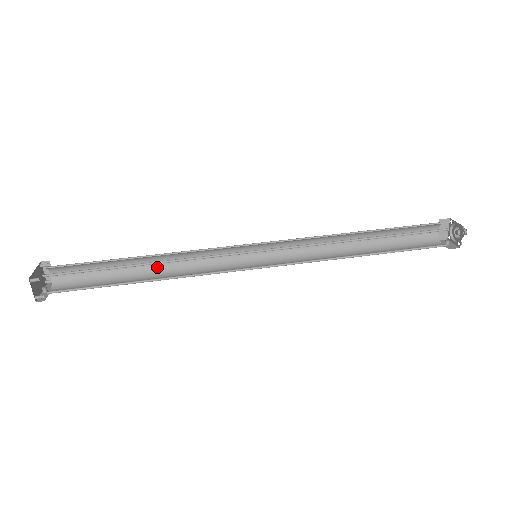
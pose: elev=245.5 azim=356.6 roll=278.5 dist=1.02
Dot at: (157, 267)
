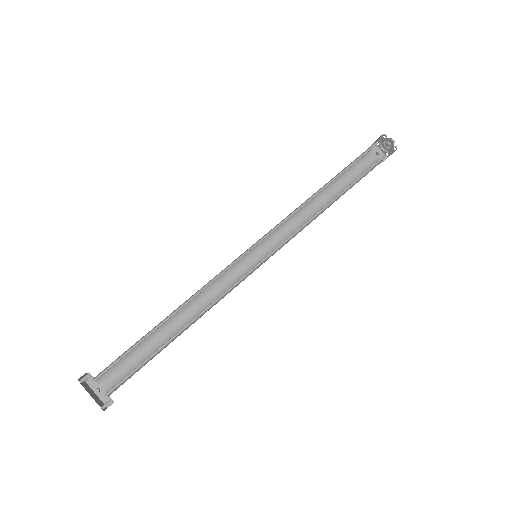
Dot at: occluded
